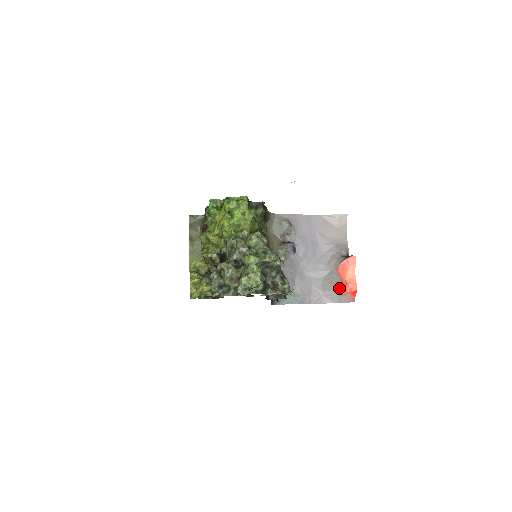
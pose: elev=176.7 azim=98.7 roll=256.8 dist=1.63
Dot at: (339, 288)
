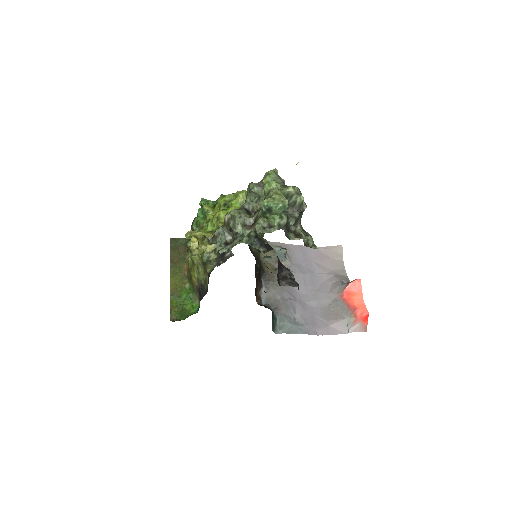
Dot at: (347, 315)
